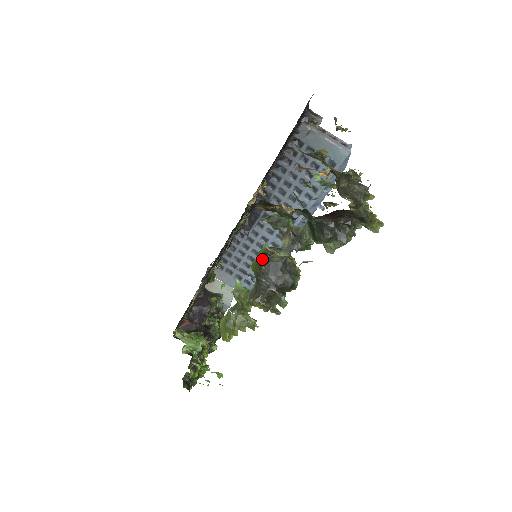
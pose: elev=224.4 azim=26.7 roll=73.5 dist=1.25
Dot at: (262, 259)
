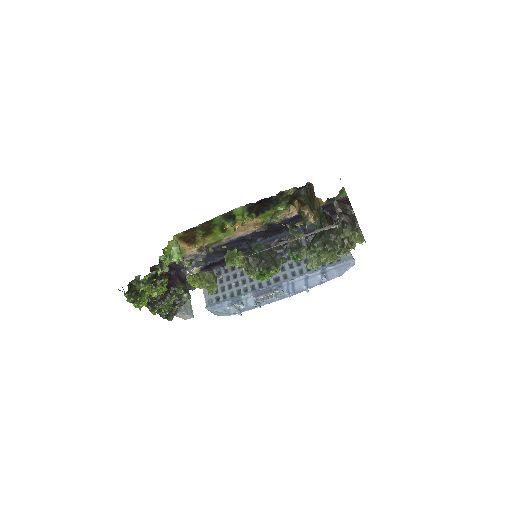
Dot at: occluded
